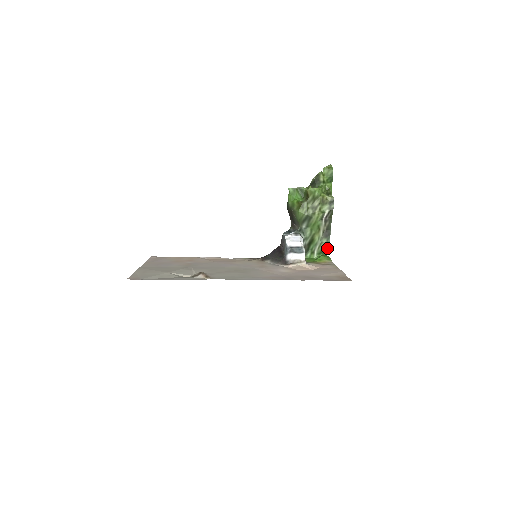
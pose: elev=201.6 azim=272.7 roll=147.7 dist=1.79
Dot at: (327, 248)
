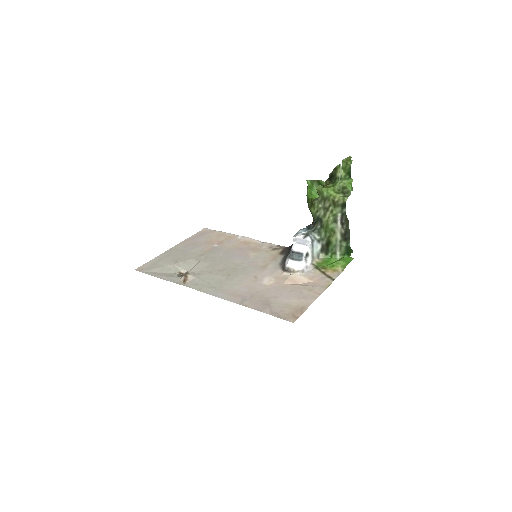
Dot at: (351, 251)
